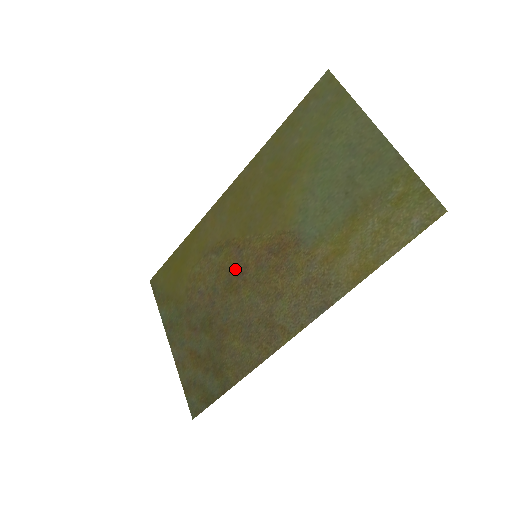
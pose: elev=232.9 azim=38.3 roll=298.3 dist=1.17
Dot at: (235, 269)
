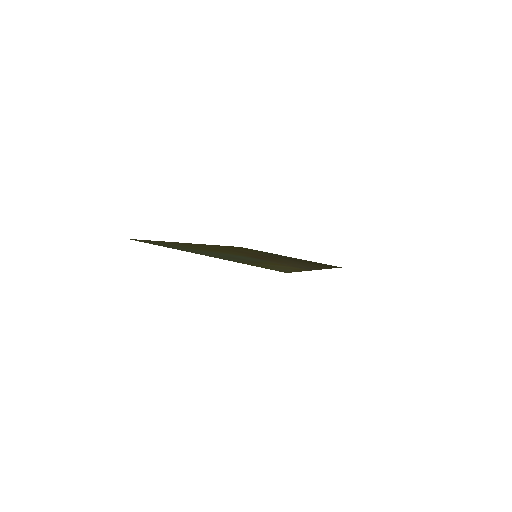
Dot at: occluded
